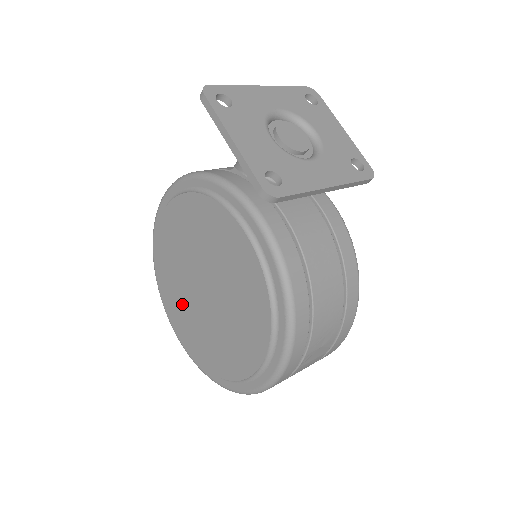
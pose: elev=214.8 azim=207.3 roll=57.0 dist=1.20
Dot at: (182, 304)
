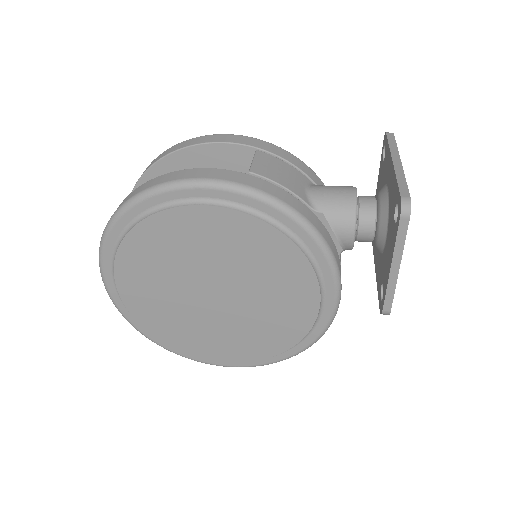
Dot at: (157, 284)
